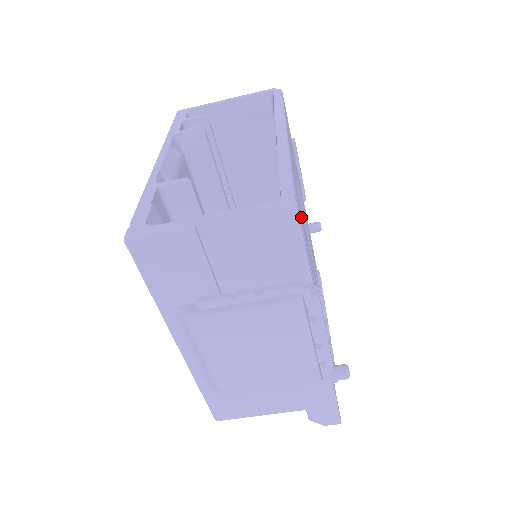
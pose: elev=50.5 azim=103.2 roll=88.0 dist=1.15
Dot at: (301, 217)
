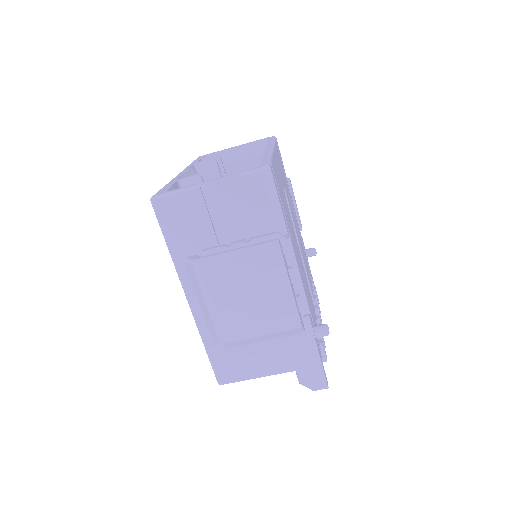
Dot at: (281, 196)
